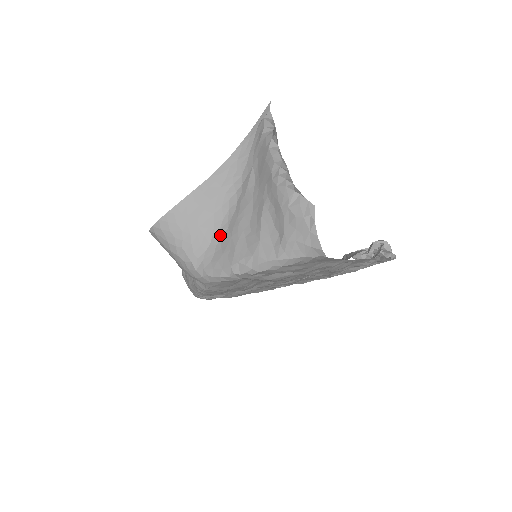
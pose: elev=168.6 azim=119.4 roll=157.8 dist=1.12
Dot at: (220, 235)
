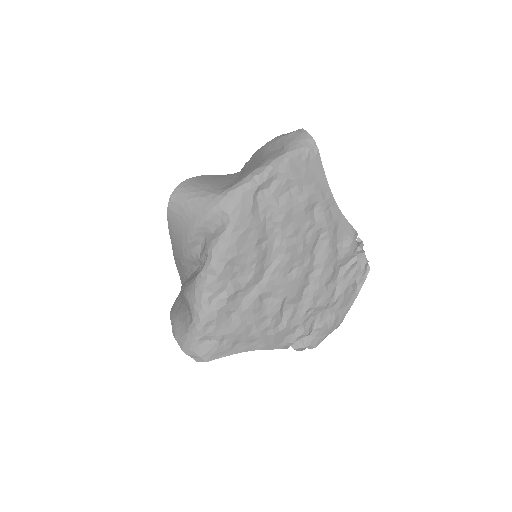
Dot at: (233, 182)
